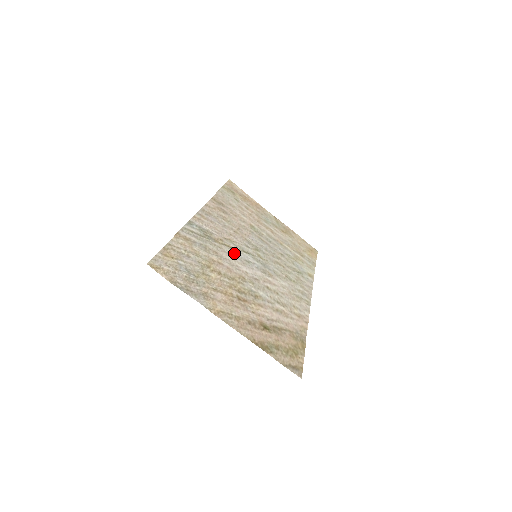
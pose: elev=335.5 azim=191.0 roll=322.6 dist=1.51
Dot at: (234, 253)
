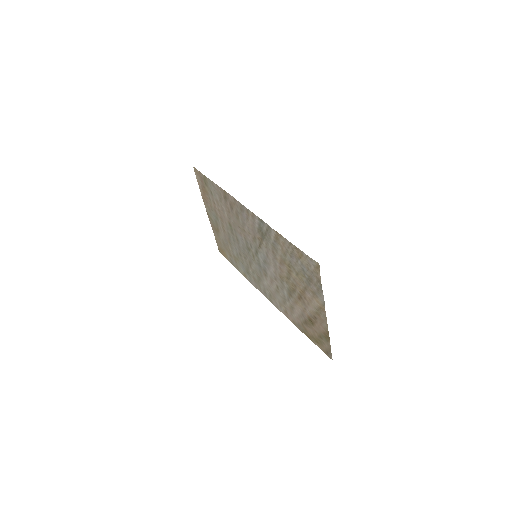
Dot at: (264, 253)
